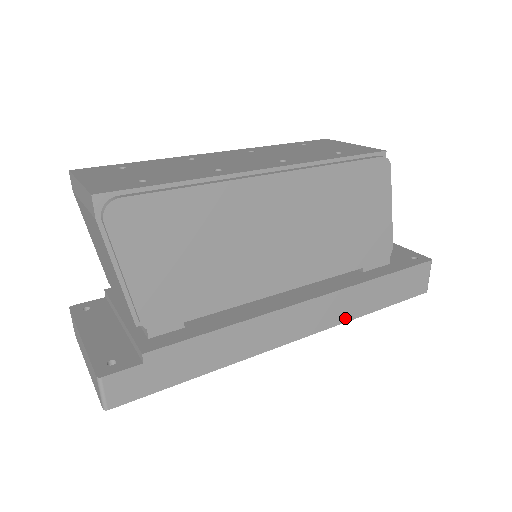
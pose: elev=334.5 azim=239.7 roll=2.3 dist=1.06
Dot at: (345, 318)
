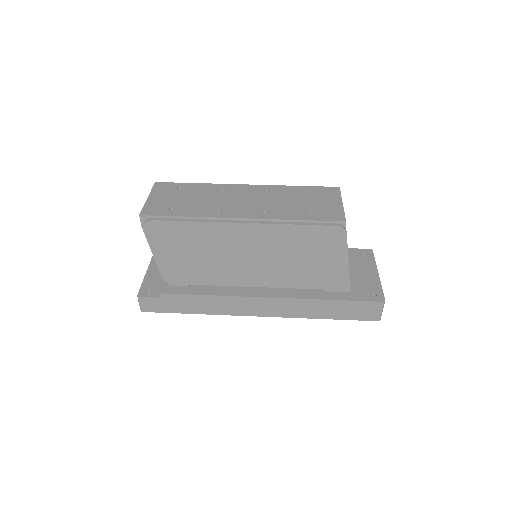
Dot at: (298, 315)
